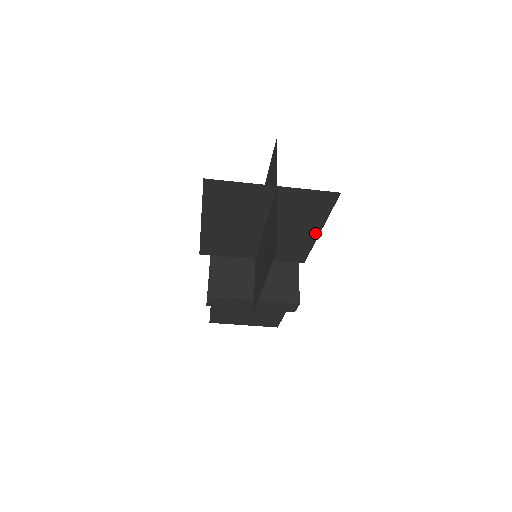
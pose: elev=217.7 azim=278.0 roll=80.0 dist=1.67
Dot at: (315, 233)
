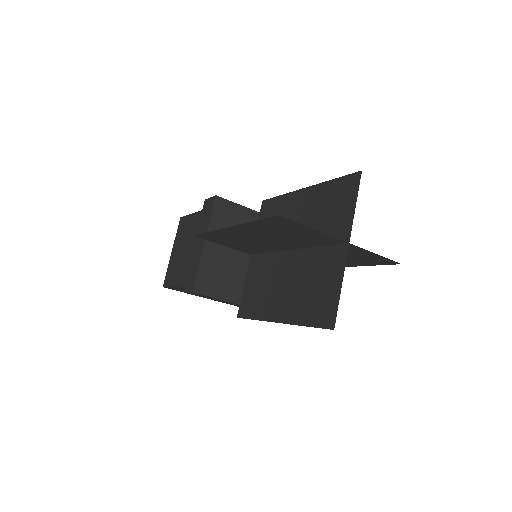
Dot at: occluded
